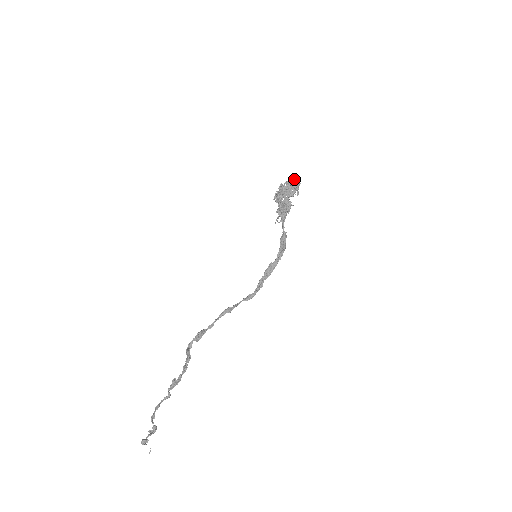
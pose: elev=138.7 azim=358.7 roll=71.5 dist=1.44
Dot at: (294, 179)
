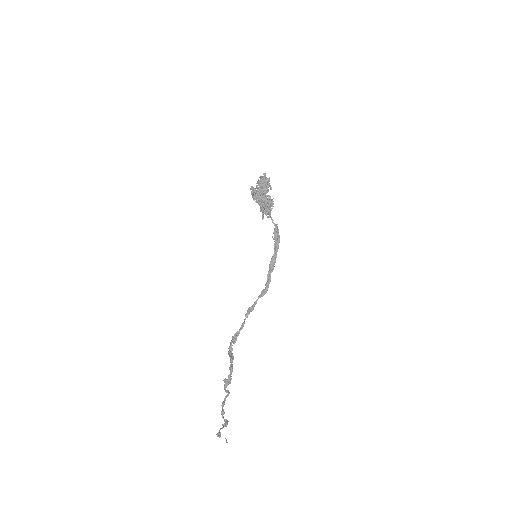
Dot at: (261, 177)
